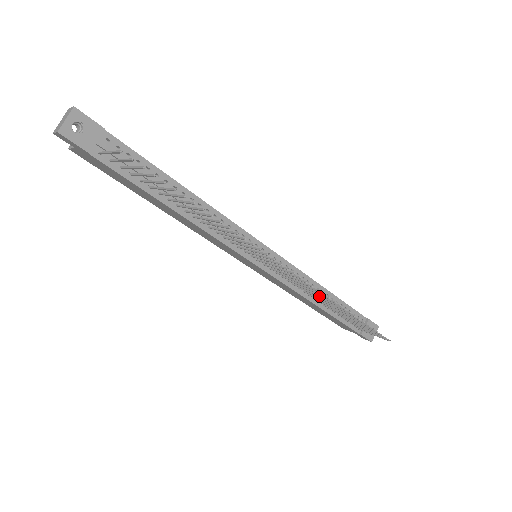
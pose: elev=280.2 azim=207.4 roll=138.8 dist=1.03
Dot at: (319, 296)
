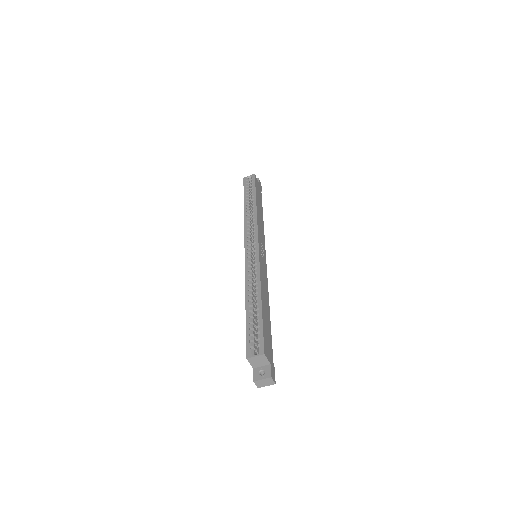
Dot at: occluded
